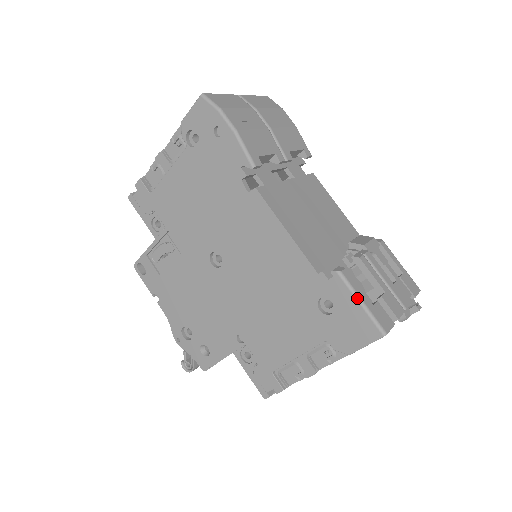
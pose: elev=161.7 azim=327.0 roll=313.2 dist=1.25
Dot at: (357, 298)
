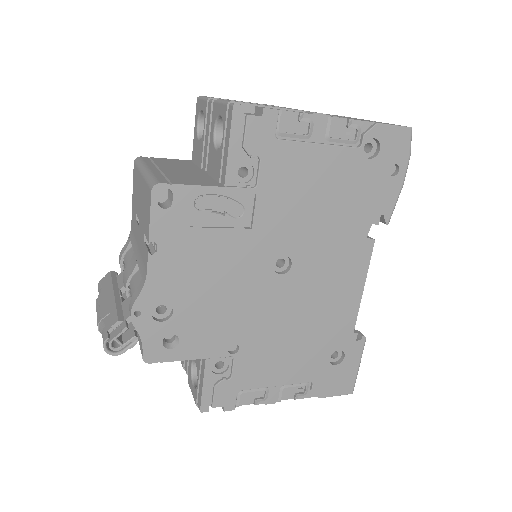
Dot at: (360, 362)
